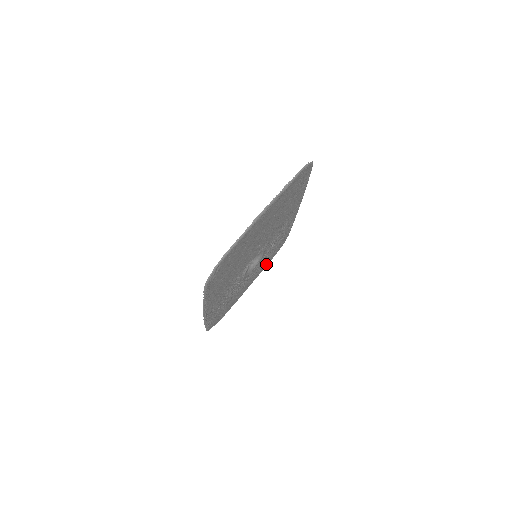
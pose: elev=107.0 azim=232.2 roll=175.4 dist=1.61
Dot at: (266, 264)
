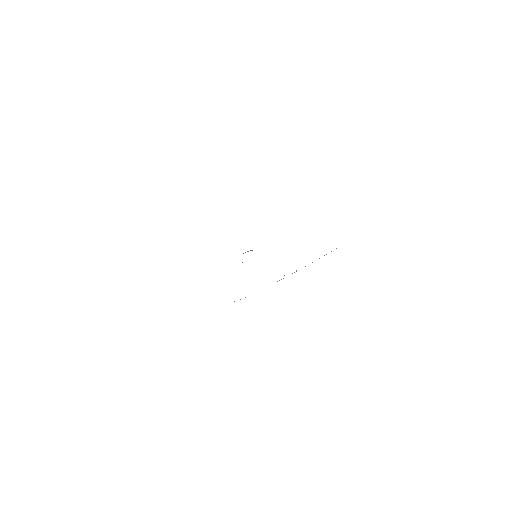
Dot at: occluded
